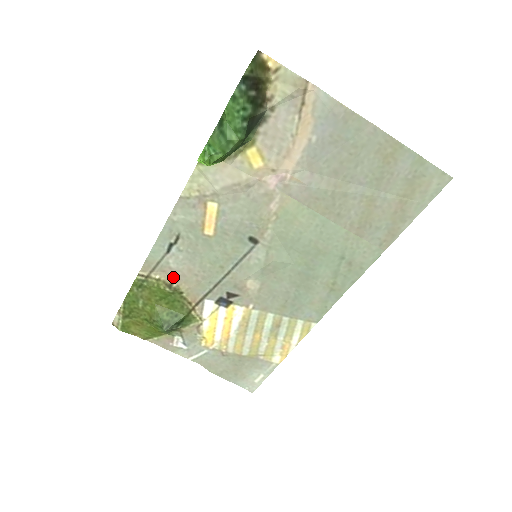
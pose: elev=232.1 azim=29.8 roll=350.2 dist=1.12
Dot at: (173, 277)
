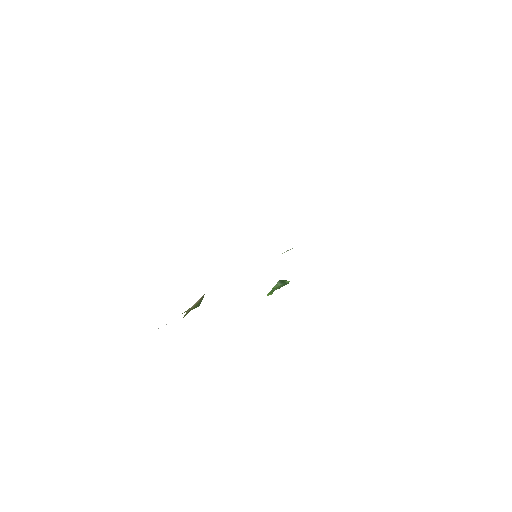
Dot at: occluded
